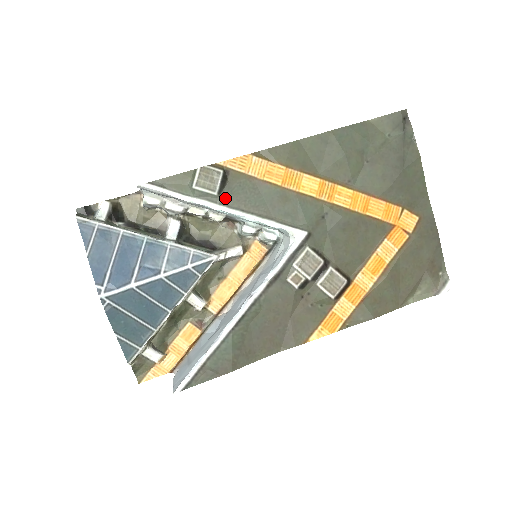
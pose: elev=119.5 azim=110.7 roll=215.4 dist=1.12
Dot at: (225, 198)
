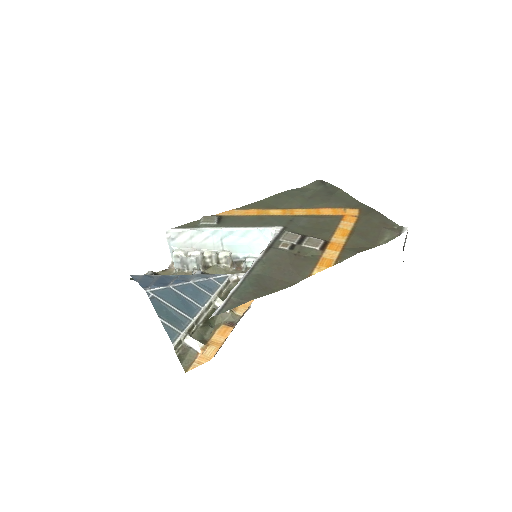
Dot at: (222, 225)
